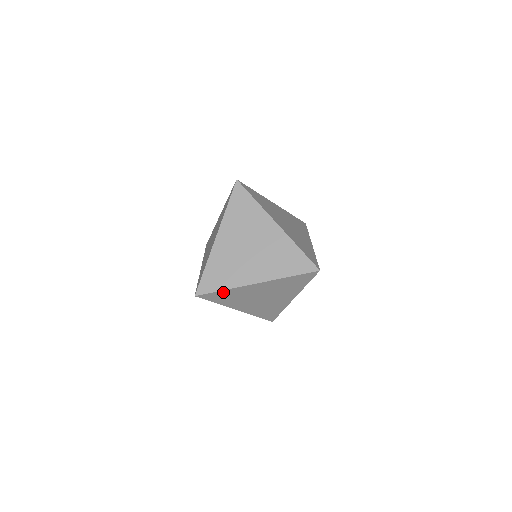
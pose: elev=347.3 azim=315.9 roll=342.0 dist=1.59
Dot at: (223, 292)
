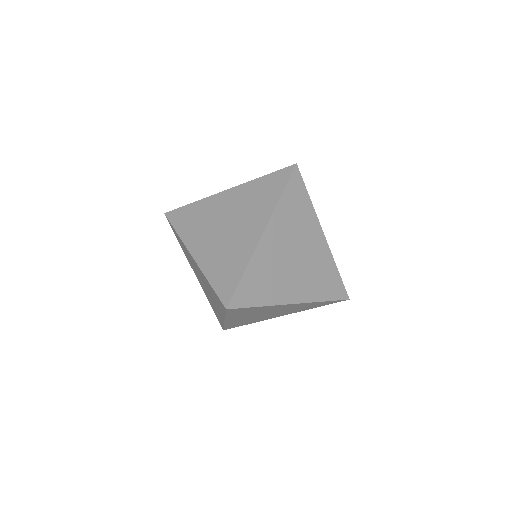
Dot at: (229, 325)
